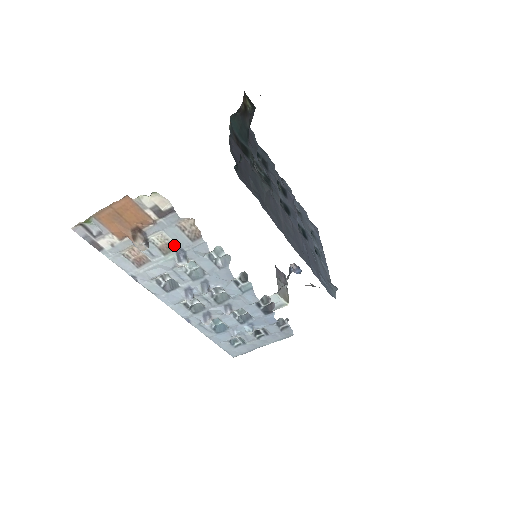
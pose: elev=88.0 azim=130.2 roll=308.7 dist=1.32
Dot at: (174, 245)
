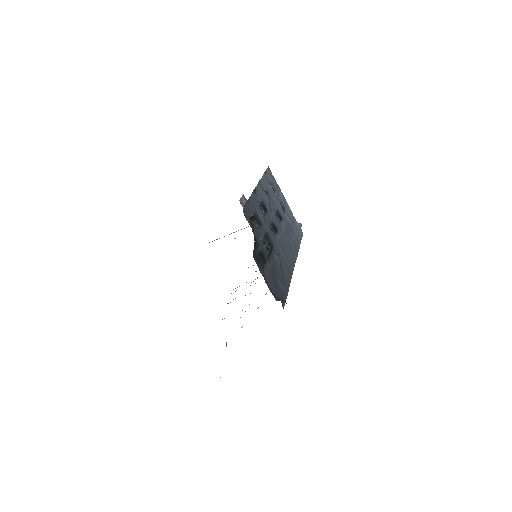
Dot at: occluded
